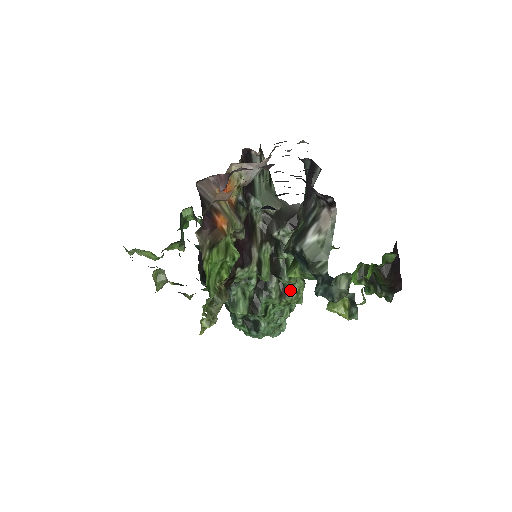
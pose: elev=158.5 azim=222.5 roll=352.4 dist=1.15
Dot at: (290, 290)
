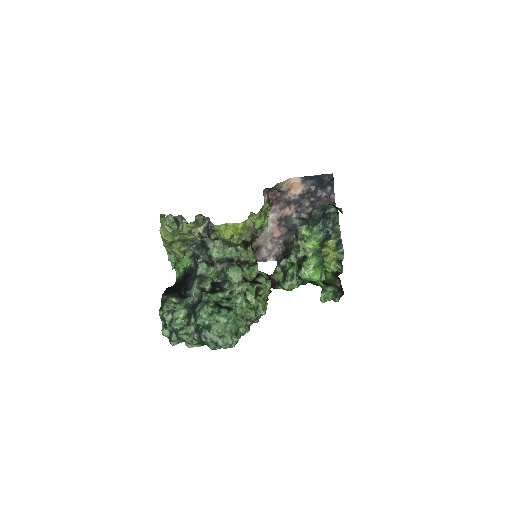
Dot at: (262, 297)
